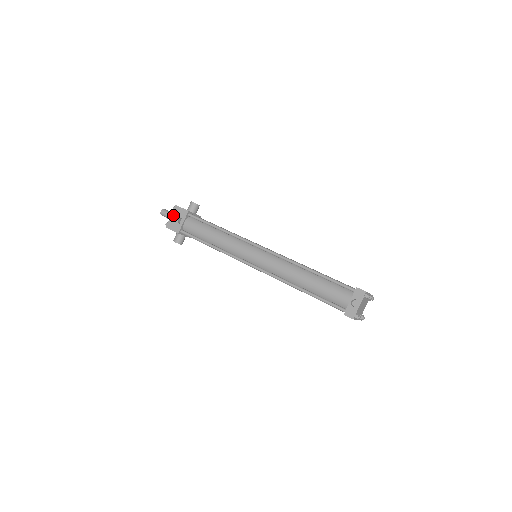
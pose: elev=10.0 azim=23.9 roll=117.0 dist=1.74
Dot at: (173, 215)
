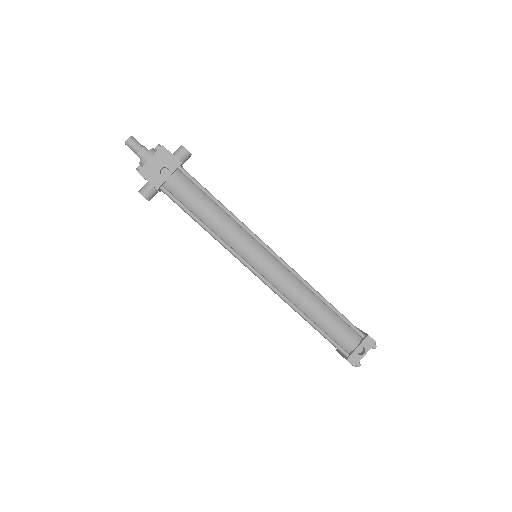
Dot at: (155, 159)
